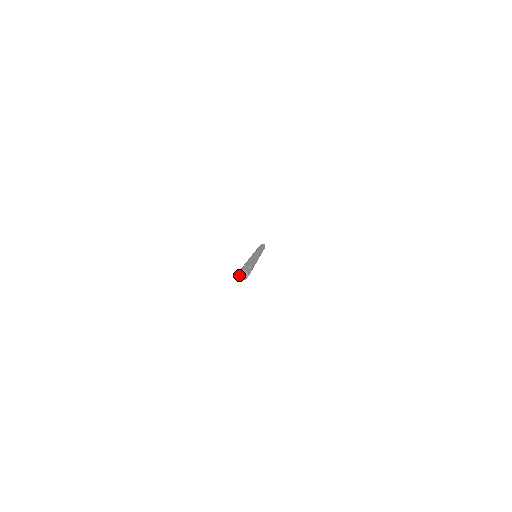
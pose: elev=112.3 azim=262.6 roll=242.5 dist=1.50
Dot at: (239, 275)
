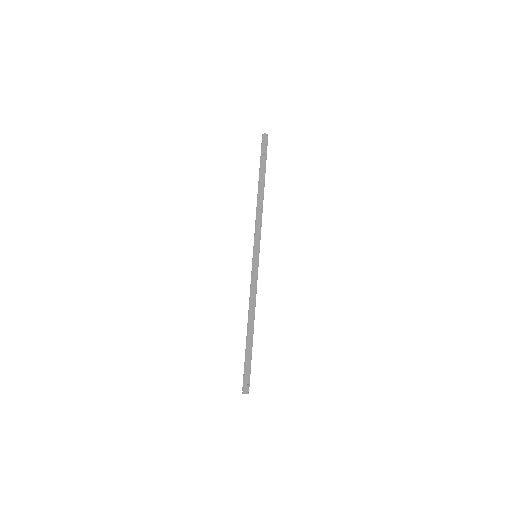
Dot at: (263, 135)
